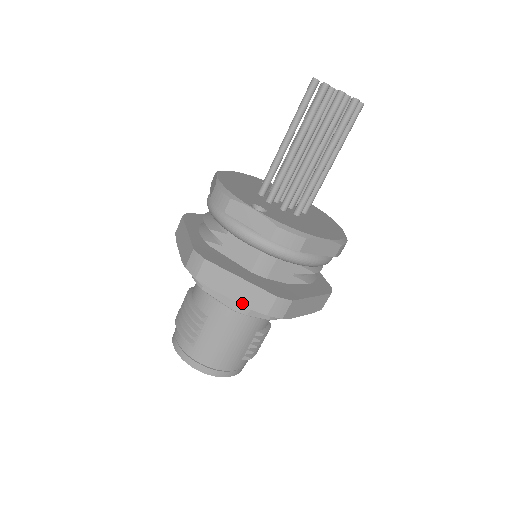
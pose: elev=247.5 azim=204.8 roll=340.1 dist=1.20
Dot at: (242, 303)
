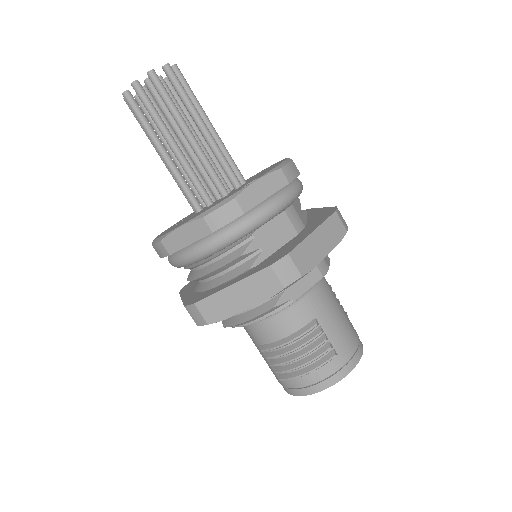
Dot at: (333, 247)
